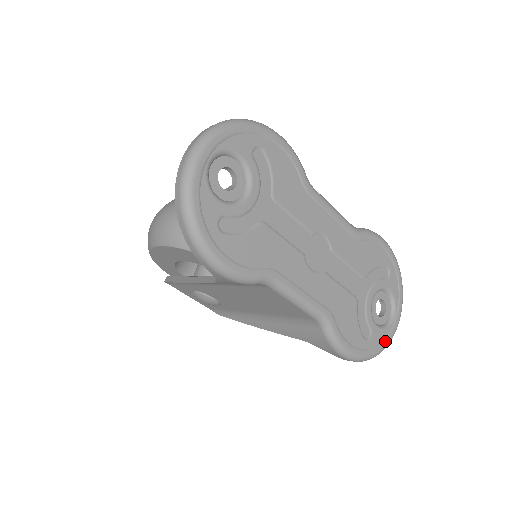
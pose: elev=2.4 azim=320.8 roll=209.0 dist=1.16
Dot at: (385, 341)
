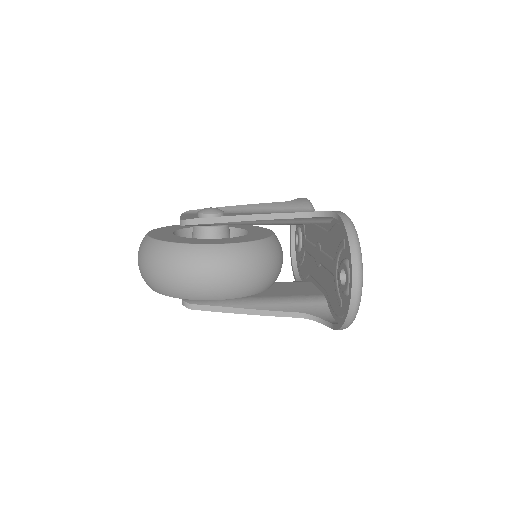
Dot at: occluded
